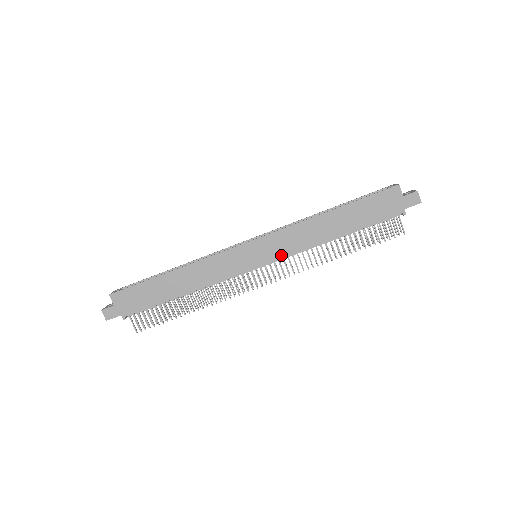
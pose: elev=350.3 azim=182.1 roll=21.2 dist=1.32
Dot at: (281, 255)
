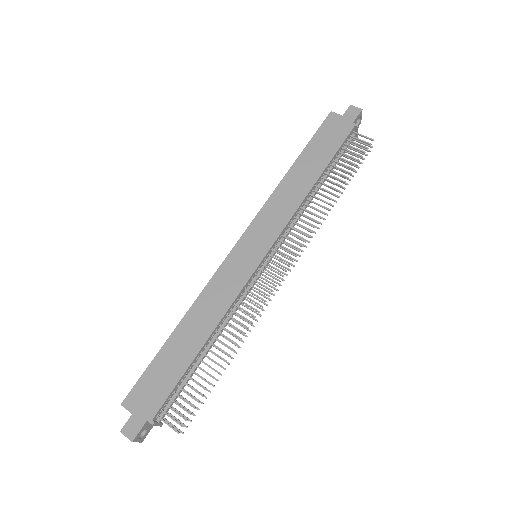
Dot at: (277, 232)
